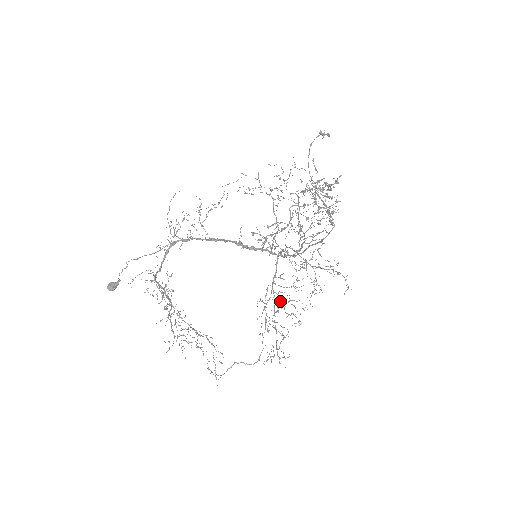
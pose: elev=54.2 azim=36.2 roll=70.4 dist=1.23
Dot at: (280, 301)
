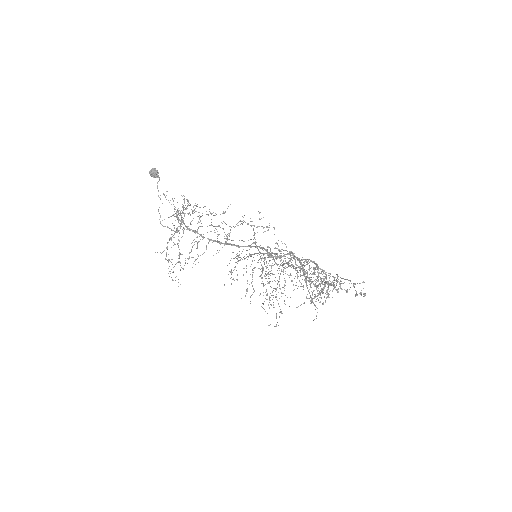
Dot at: (258, 262)
